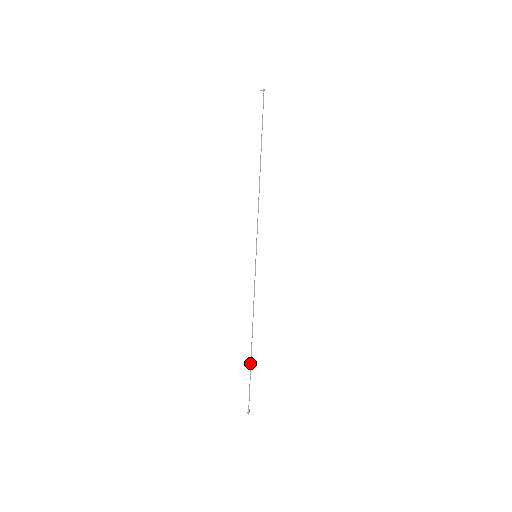
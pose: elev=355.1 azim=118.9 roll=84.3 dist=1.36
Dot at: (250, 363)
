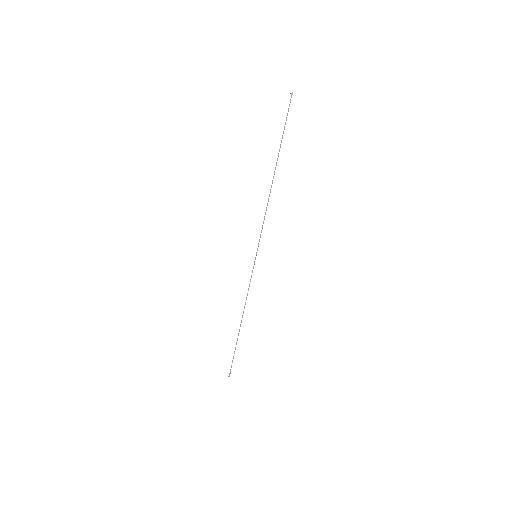
Dot at: occluded
